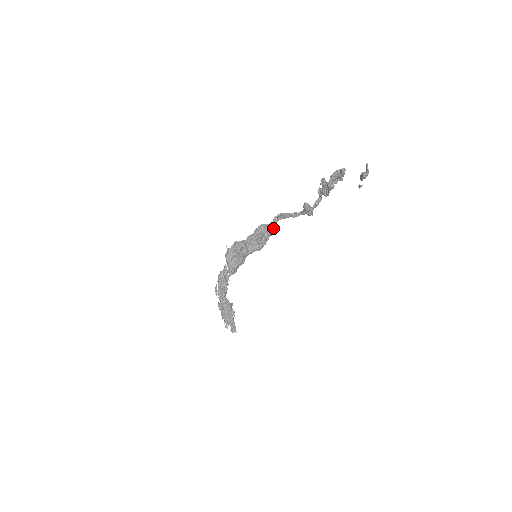
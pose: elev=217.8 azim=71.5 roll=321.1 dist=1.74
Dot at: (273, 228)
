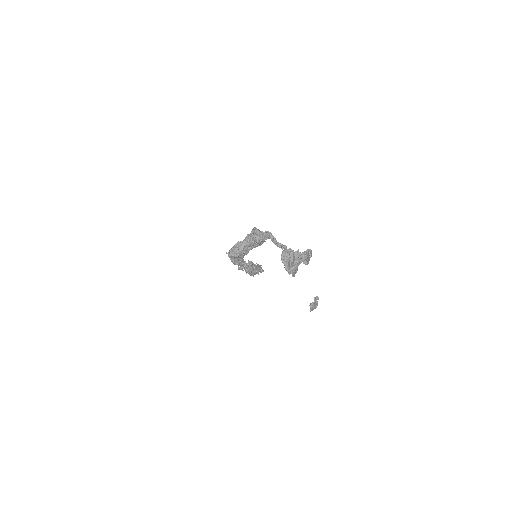
Dot at: (266, 236)
